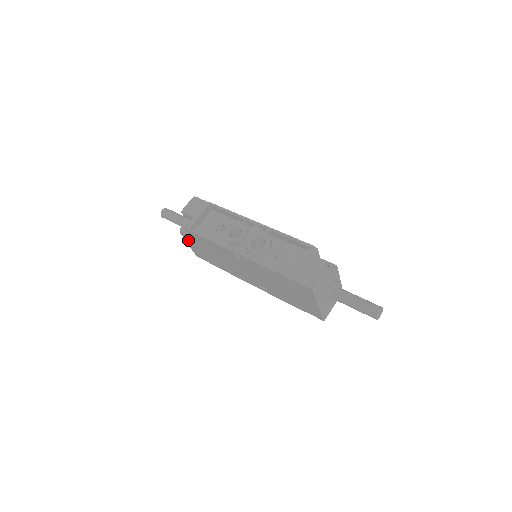
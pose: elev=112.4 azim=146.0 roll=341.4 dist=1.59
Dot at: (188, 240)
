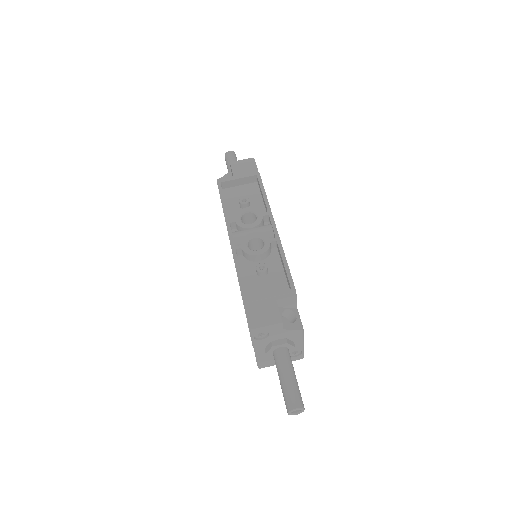
Dot at: occluded
